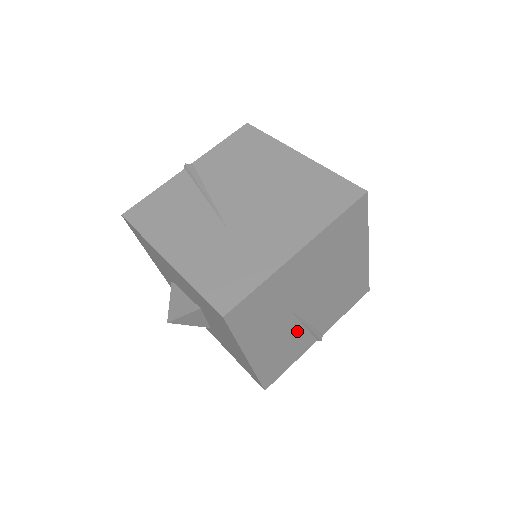
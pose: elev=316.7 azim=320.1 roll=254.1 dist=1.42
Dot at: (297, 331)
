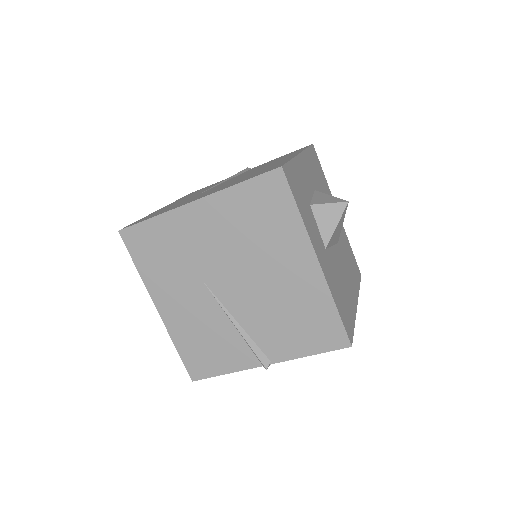
Dot at: (221, 321)
